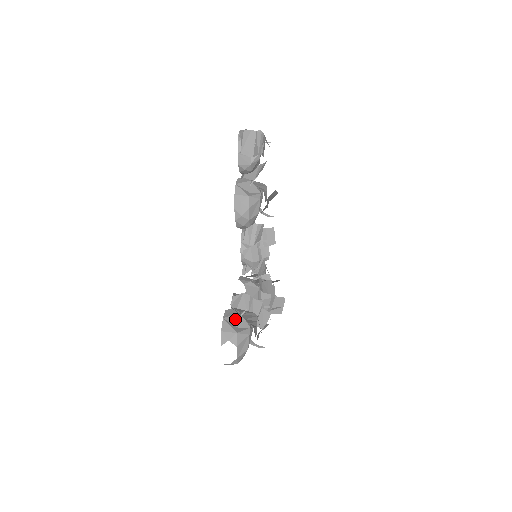
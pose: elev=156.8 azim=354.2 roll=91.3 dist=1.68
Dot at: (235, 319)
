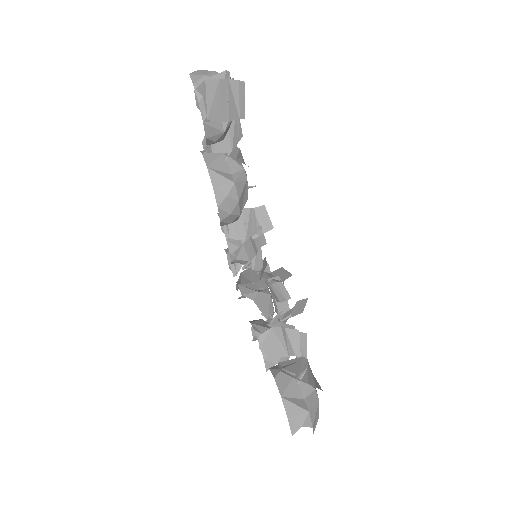
Dot at: (294, 388)
